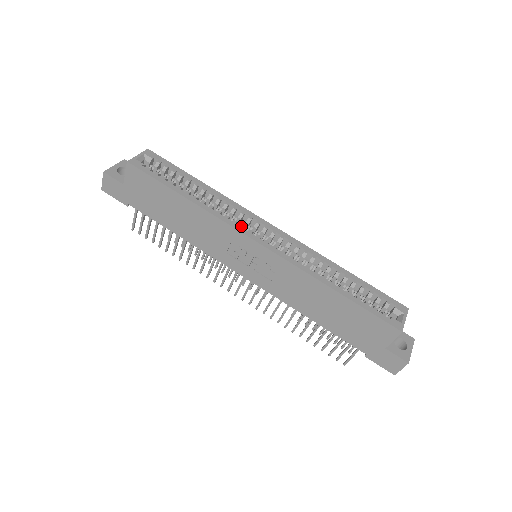
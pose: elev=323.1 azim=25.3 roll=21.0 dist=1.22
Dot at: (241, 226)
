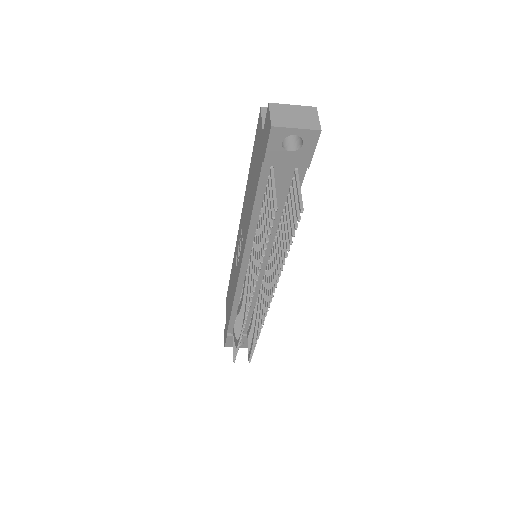
Dot at: occluded
